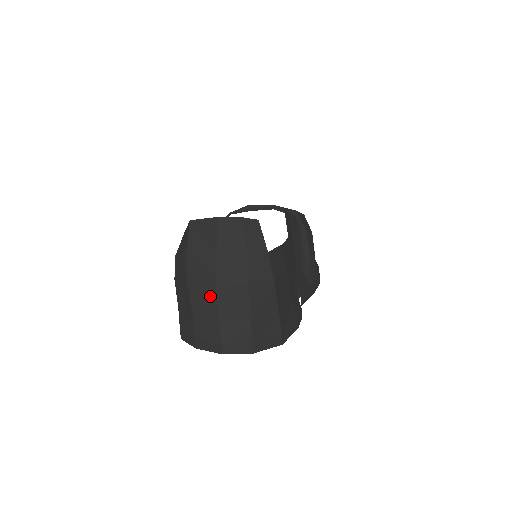
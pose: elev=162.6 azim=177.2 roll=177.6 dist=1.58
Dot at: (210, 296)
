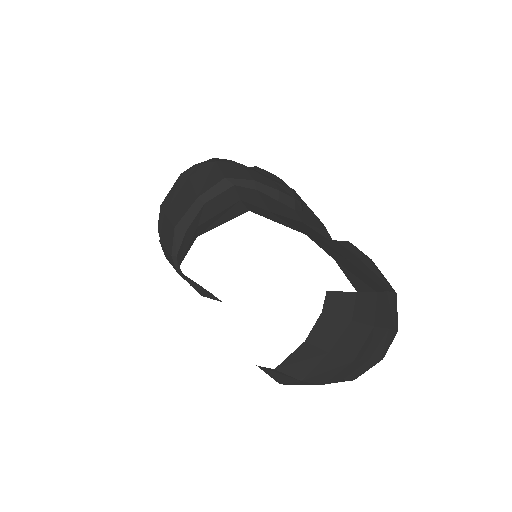
Dot at: (352, 366)
